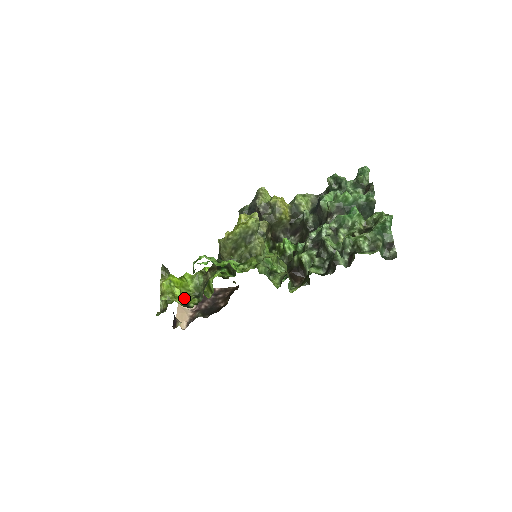
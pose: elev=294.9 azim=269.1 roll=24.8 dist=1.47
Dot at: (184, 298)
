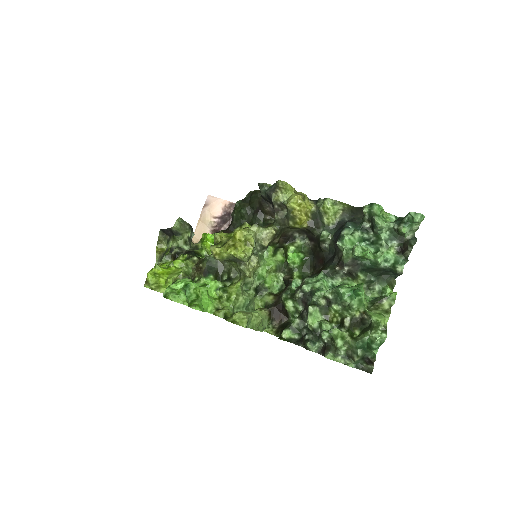
Dot at: (171, 283)
